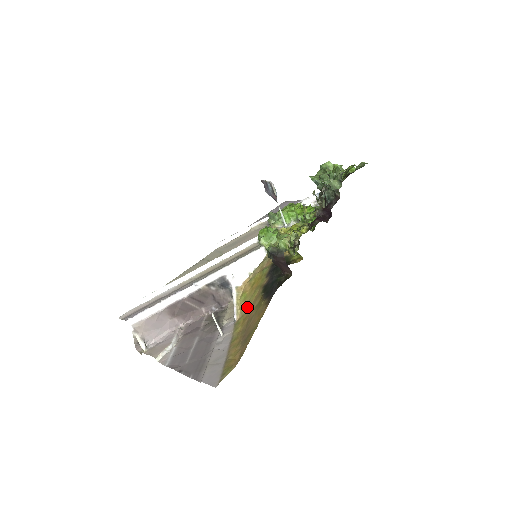
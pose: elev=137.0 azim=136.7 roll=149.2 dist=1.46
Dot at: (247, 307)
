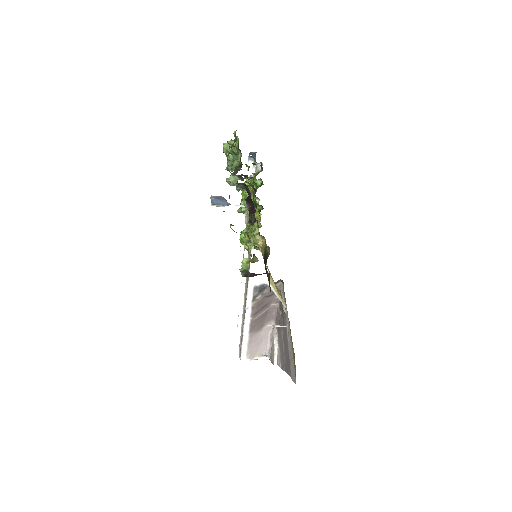
Dot at: occluded
